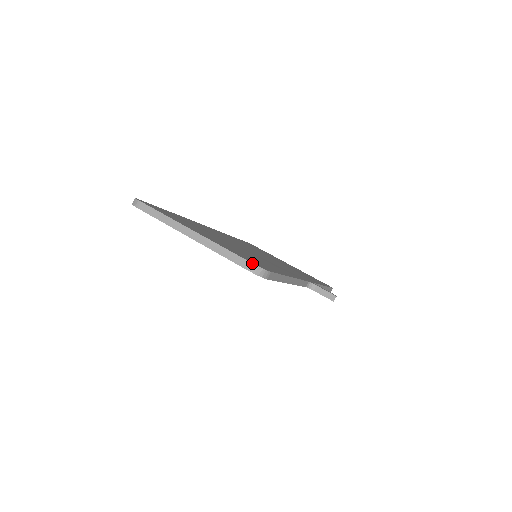
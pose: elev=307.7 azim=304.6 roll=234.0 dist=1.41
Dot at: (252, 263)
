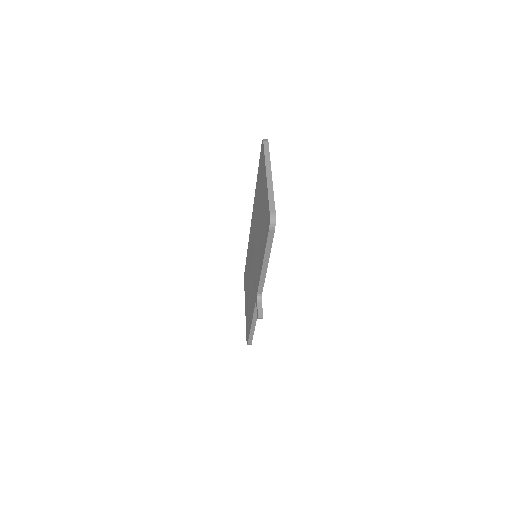
Dot at: occluded
